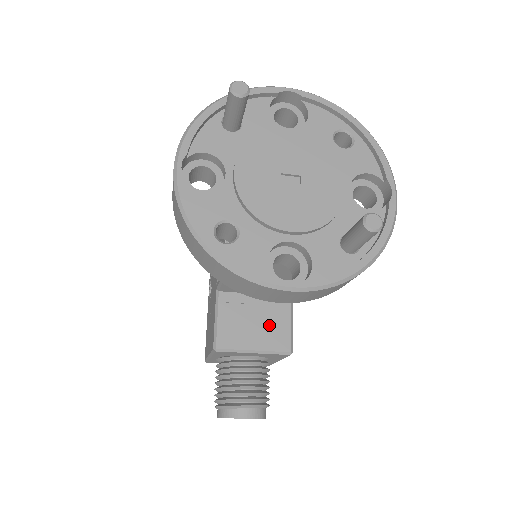
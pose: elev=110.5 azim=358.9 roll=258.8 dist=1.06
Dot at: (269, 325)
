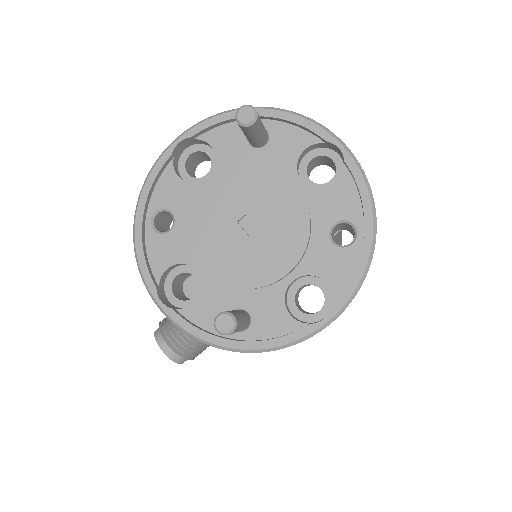
Dot at: occluded
